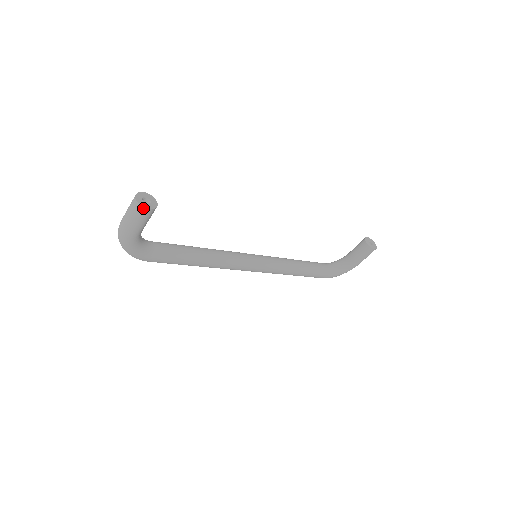
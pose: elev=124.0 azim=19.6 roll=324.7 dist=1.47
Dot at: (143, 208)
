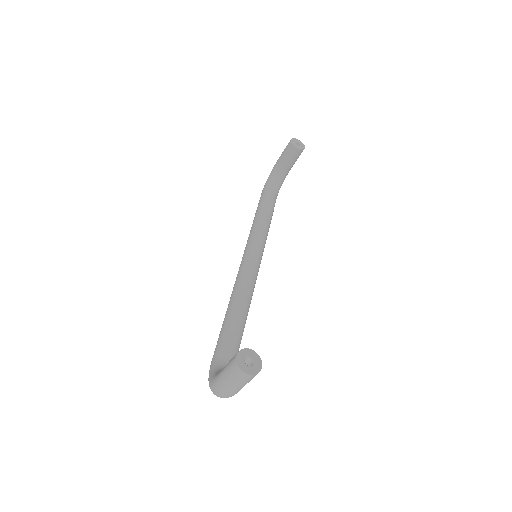
Dot at: occluded
